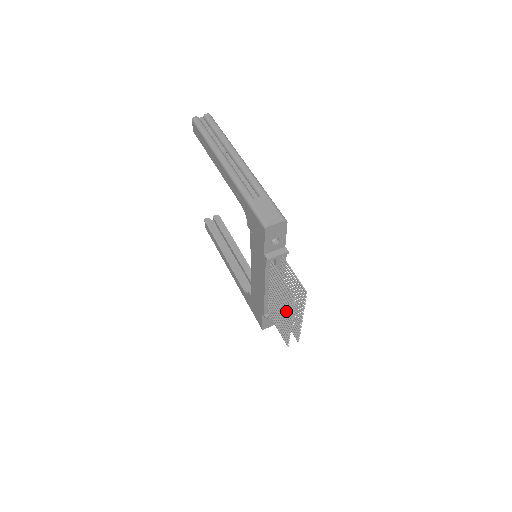
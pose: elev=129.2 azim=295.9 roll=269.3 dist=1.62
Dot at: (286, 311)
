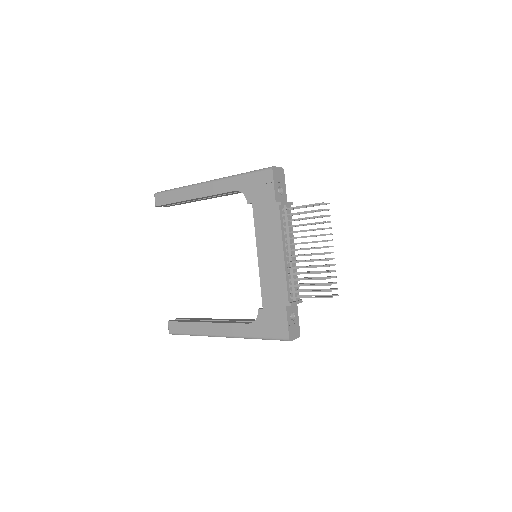
Dot at: (317, 241)
